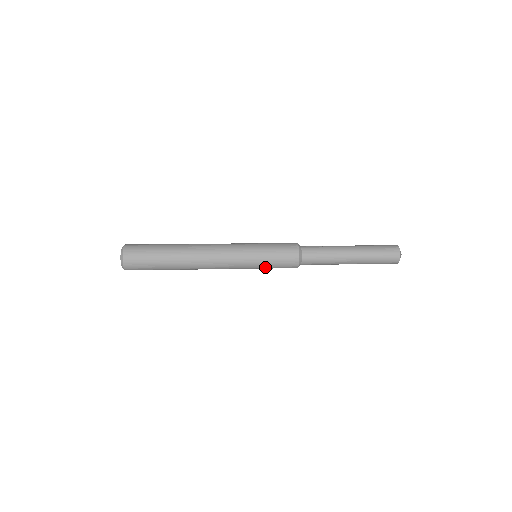
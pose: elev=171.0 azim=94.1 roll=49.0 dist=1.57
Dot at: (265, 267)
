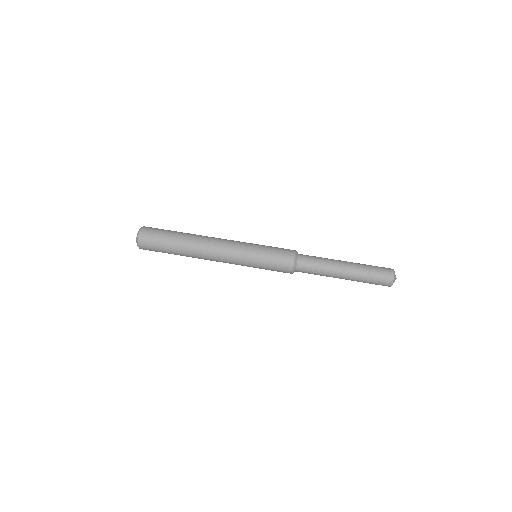
Dot at: occluded
